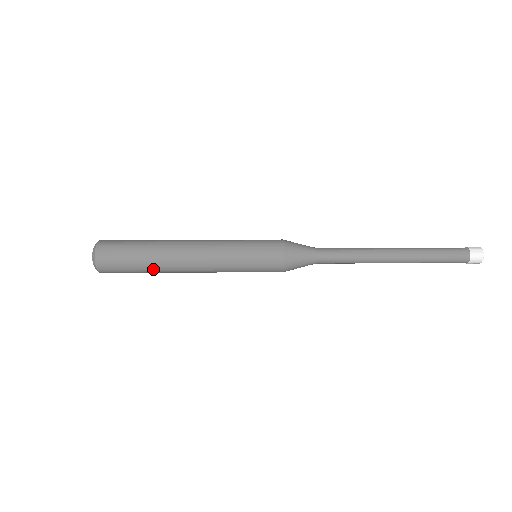
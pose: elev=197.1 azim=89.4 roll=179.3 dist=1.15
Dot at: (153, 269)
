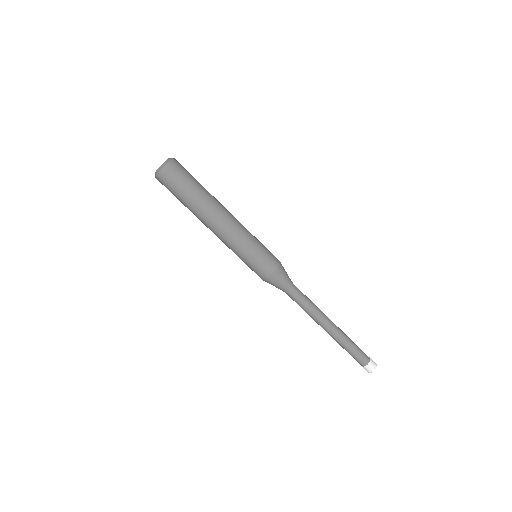
Dot at: (197, 201)
